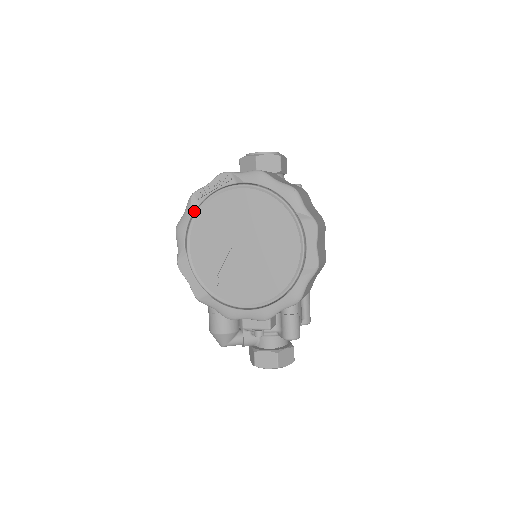
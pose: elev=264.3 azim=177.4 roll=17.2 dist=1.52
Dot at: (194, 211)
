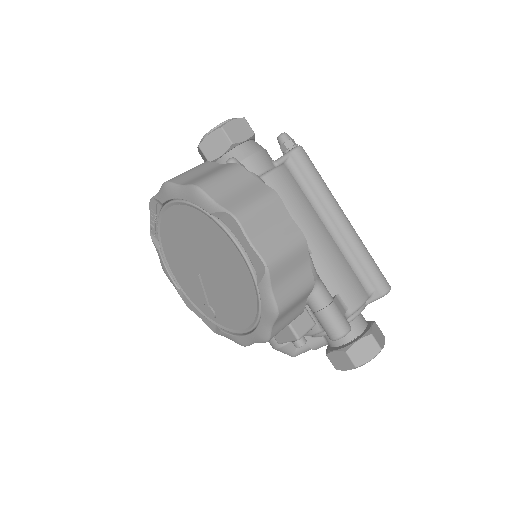
Dot at: (160, 249)
